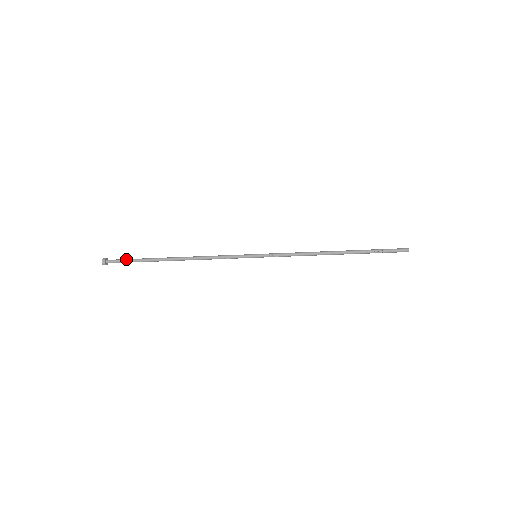
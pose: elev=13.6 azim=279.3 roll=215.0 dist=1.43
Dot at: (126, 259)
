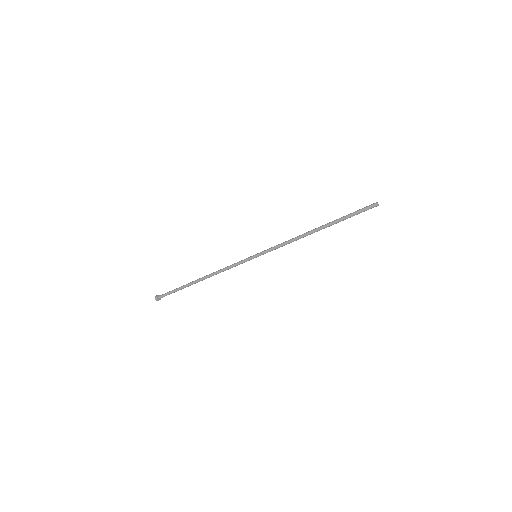
Dot at: (169, 292)
